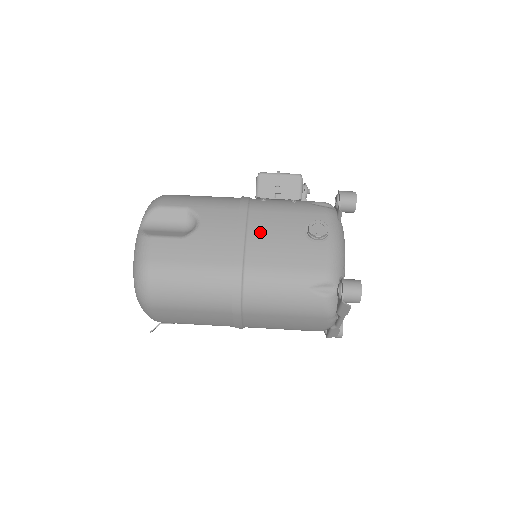
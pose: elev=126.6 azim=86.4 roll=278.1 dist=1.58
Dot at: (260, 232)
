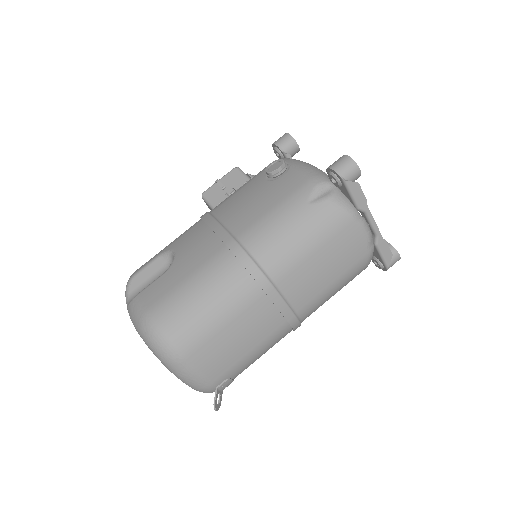
Dot at: (230, 212)
